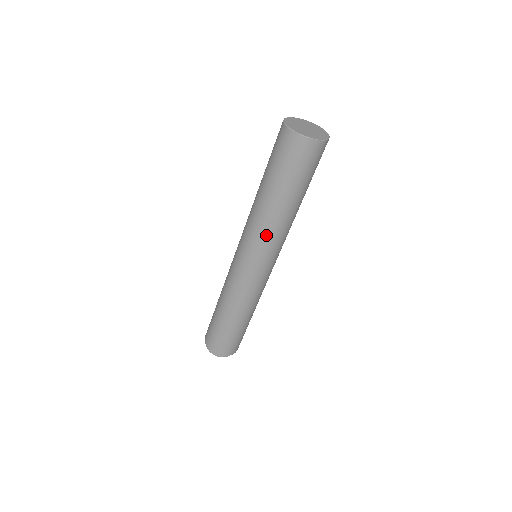
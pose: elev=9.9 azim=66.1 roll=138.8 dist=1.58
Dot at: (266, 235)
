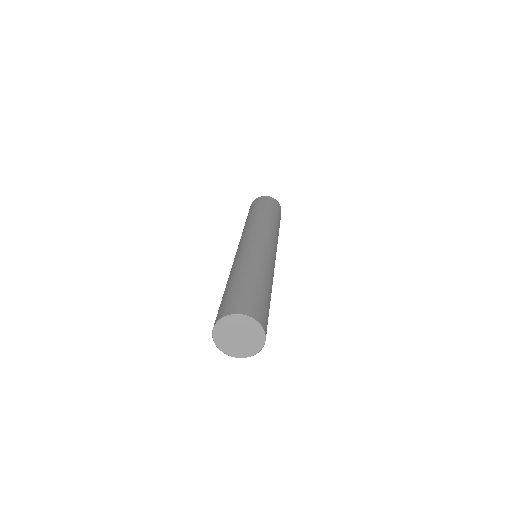
Dot at: occluded
